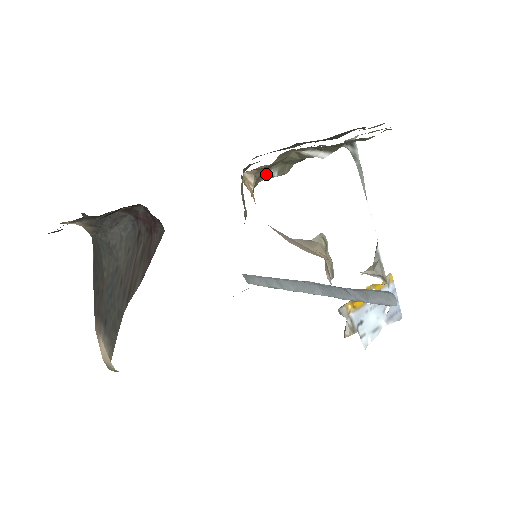
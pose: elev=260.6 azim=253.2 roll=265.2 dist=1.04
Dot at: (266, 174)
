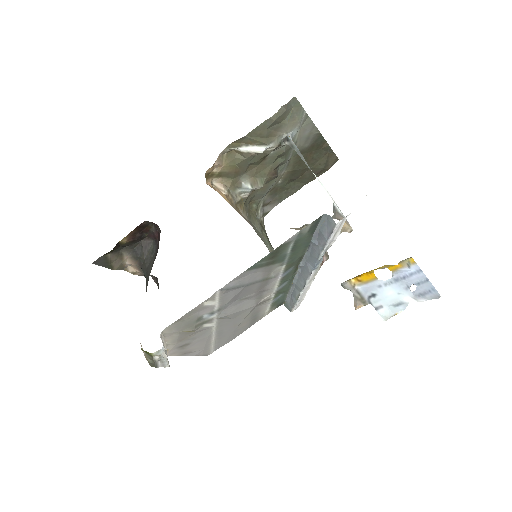
Dot at: (240, 187)
